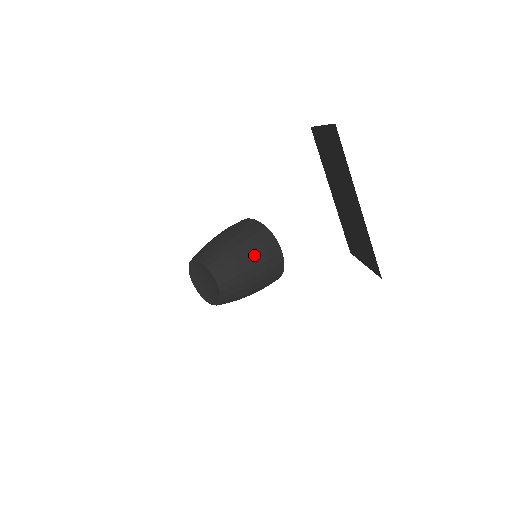
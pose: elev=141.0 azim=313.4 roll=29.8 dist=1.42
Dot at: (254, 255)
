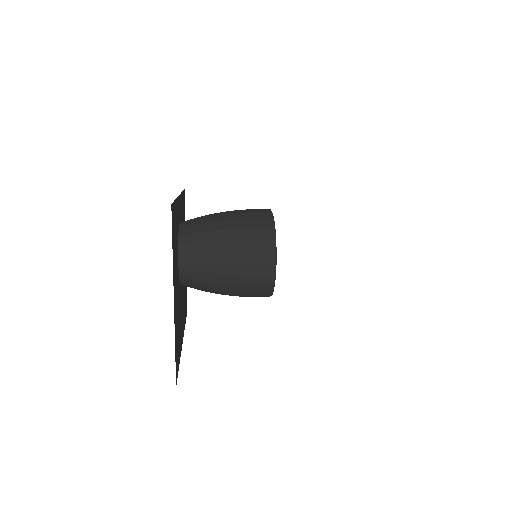
Dot at: (235, 250)
